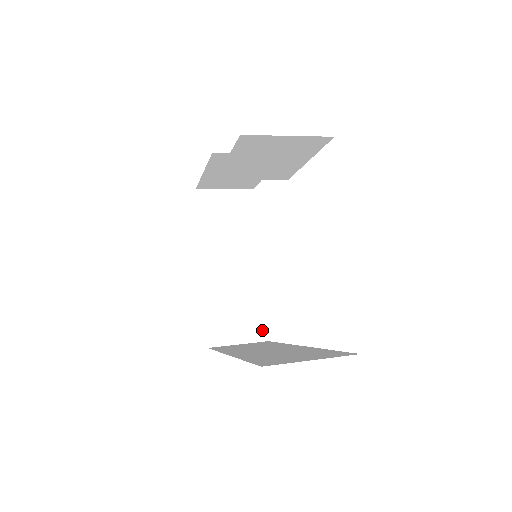
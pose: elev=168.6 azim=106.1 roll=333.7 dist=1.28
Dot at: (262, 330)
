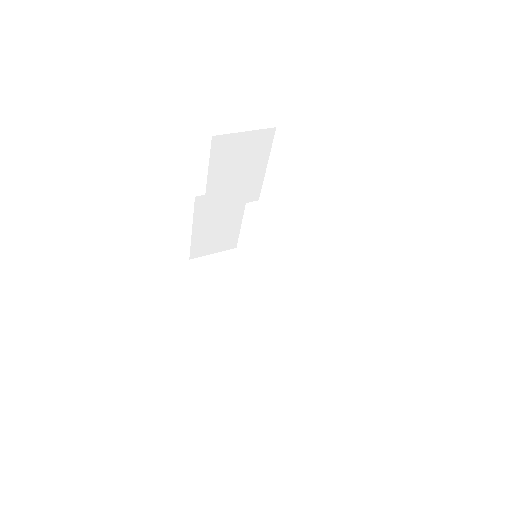
Dot at: (288, 349)
